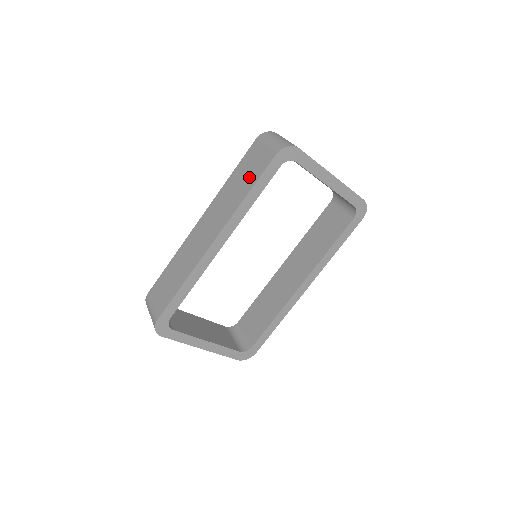
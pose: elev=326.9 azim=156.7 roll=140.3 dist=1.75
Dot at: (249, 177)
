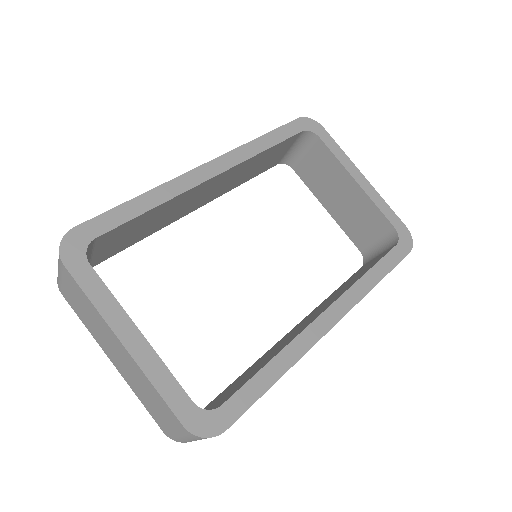
Dot at: occluded
